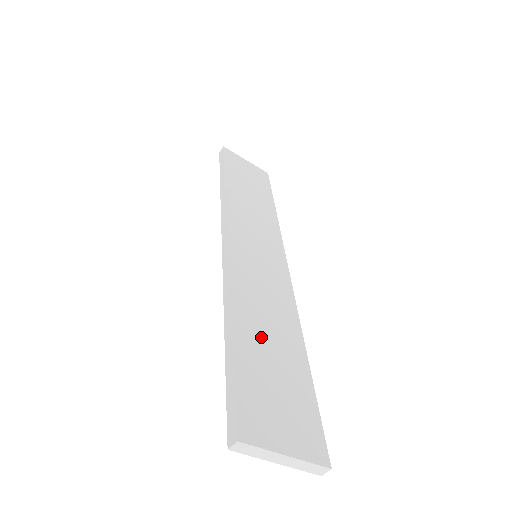
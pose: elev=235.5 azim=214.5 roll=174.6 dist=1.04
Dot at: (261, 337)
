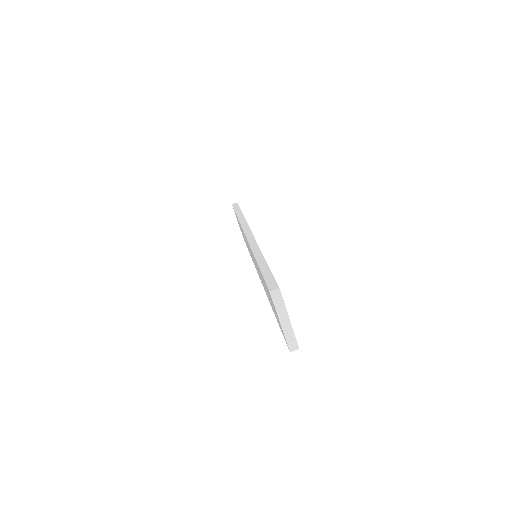
Dot at: occluded
